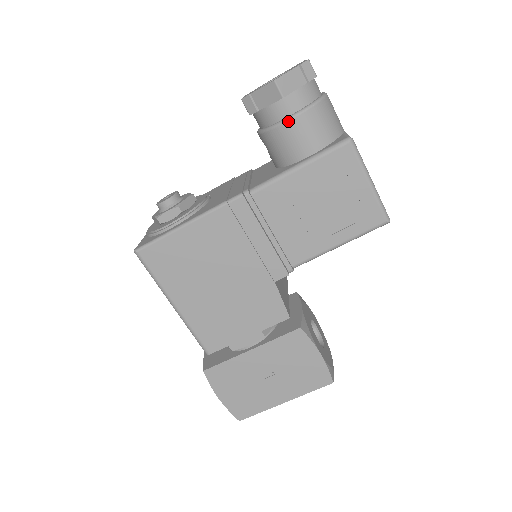
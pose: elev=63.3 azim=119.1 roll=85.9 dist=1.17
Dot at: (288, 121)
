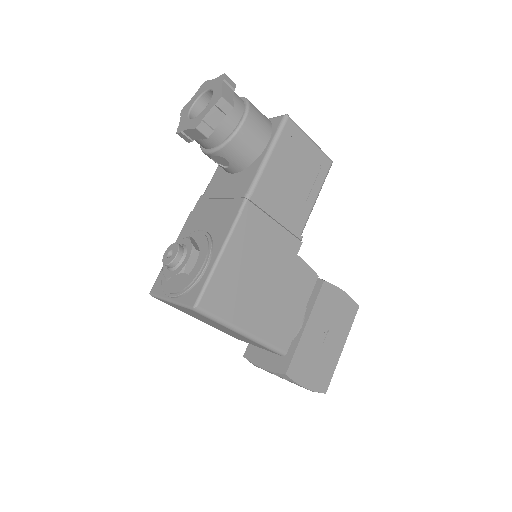
Dot at: (243, 124)
